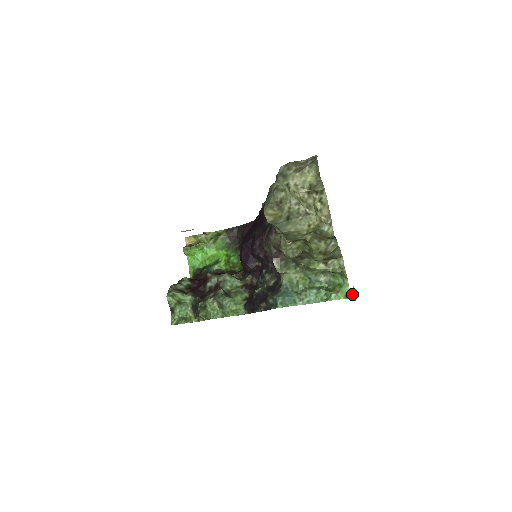
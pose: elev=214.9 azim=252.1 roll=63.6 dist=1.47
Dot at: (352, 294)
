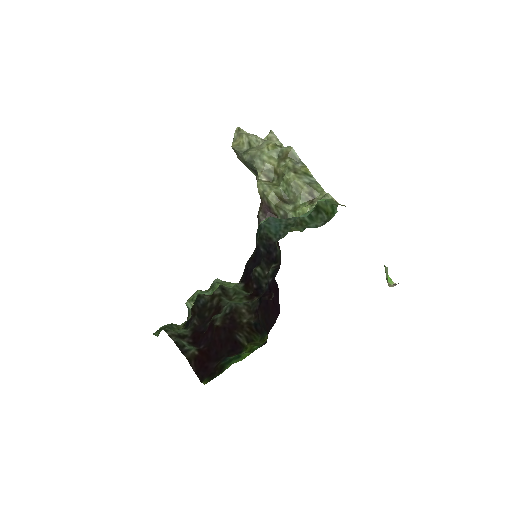
Dot at: occluded
